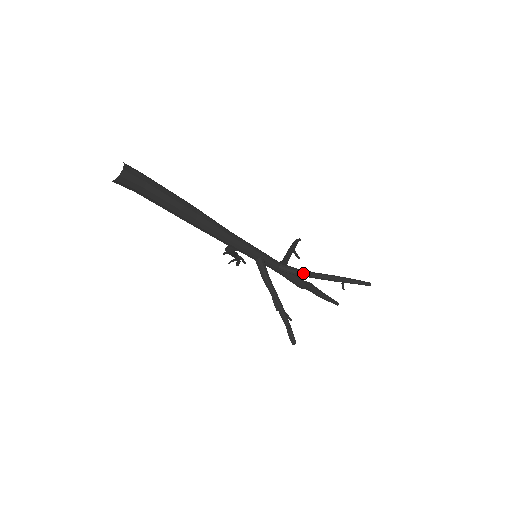
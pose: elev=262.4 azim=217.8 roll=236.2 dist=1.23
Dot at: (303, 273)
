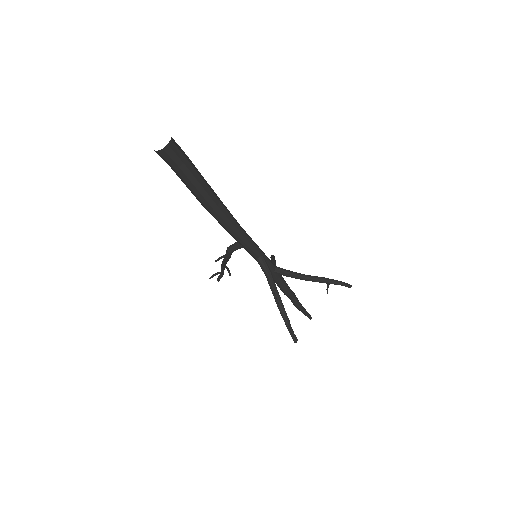
Dot at: (296, 274)
